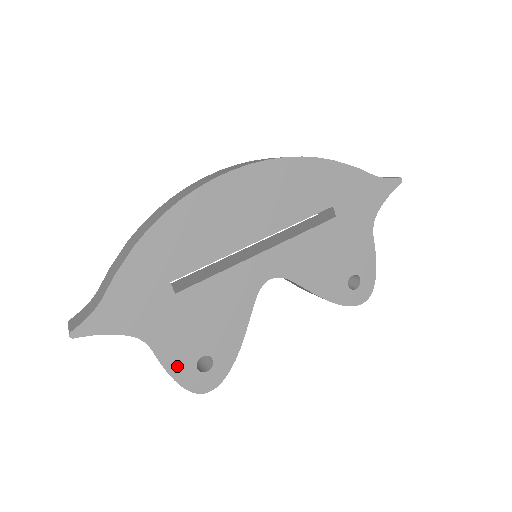
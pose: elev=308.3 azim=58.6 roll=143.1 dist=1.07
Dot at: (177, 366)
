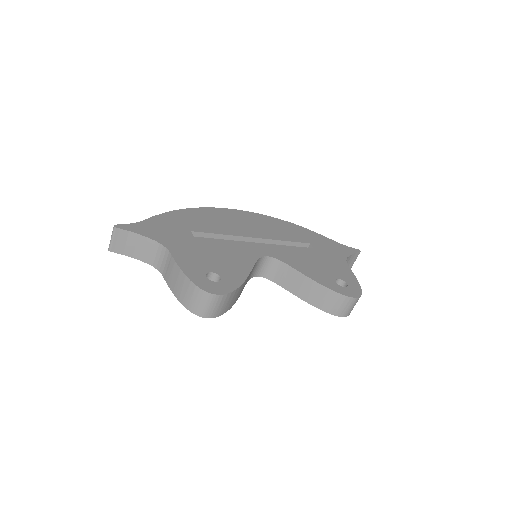
Dot at: (189, 269)
